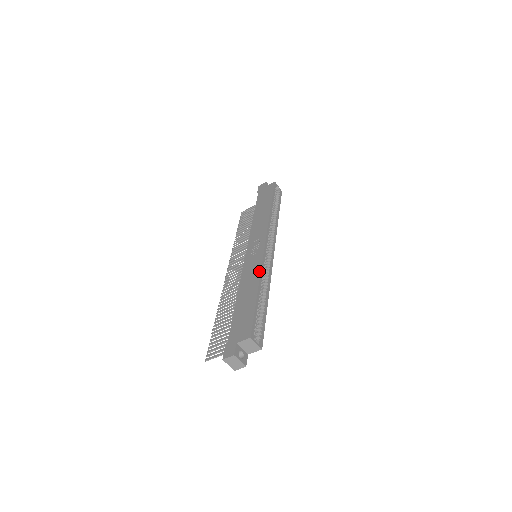
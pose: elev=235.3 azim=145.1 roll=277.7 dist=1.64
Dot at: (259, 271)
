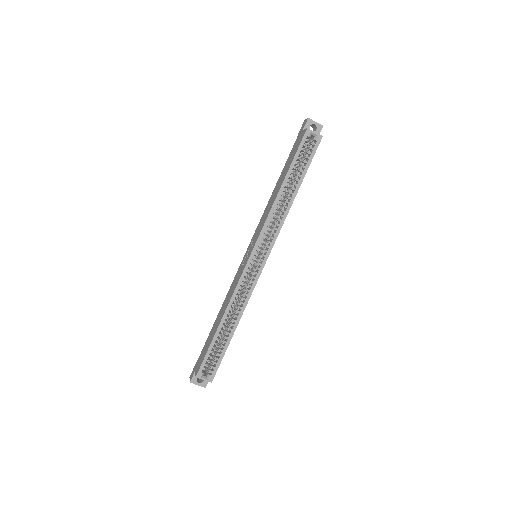
Dot at: (230, 297)
